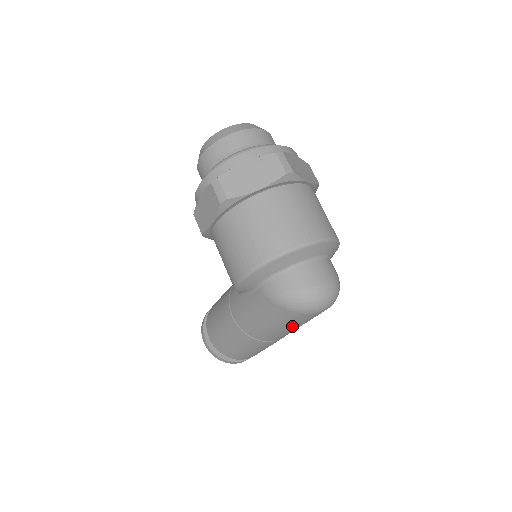
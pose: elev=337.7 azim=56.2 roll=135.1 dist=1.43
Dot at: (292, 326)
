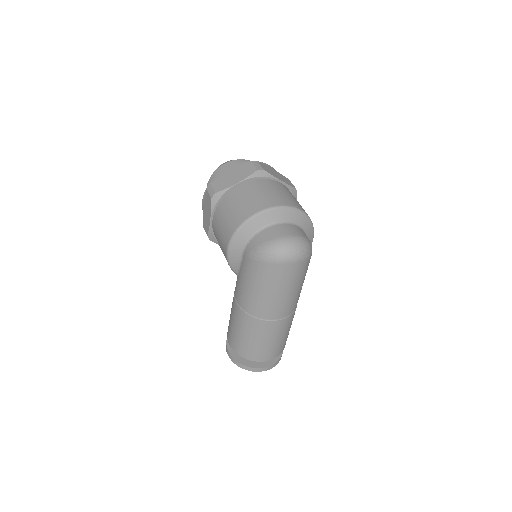
Dot at: (277, 288)
